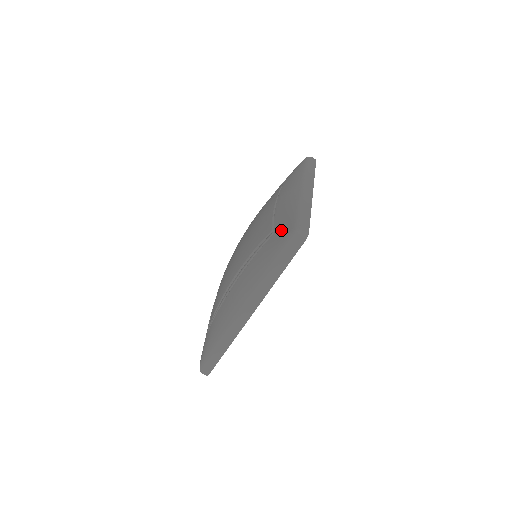
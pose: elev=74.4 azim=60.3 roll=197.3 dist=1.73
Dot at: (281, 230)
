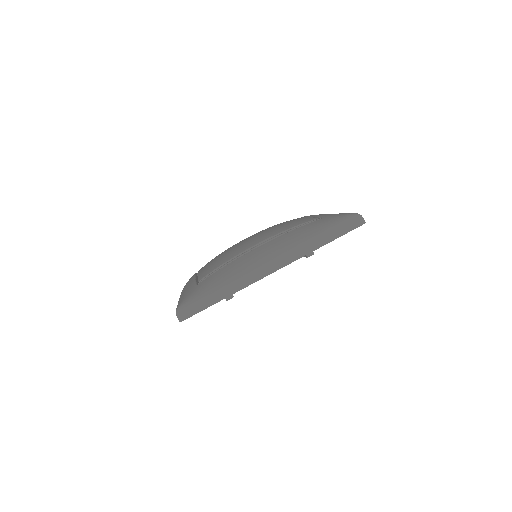
Dot at: (336, 215)
